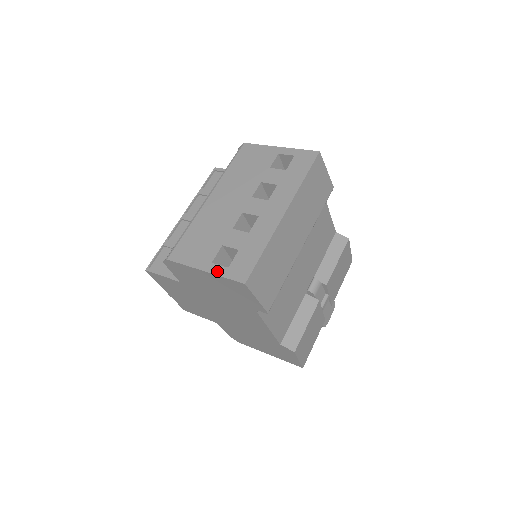
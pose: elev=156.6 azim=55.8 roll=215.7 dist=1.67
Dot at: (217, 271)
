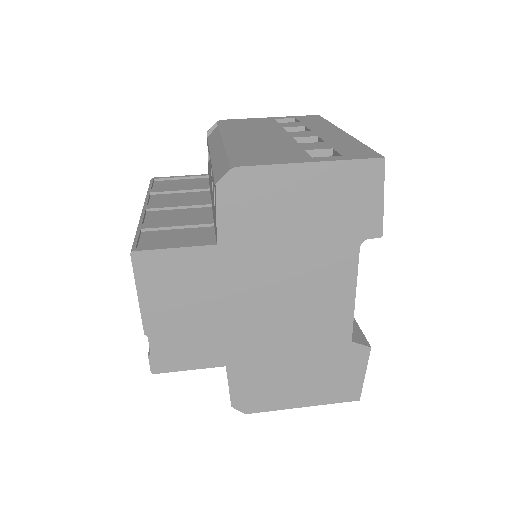
Dot at: (331, 158)
